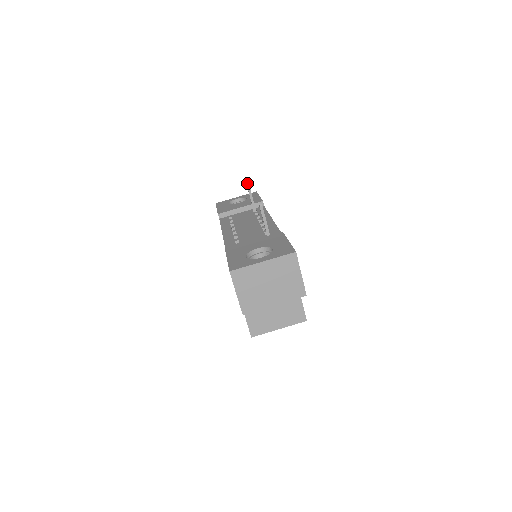
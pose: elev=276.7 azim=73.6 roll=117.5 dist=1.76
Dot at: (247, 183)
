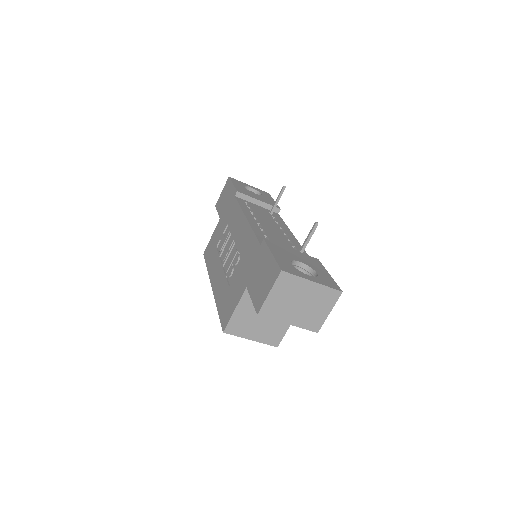
Dot at: occluded
